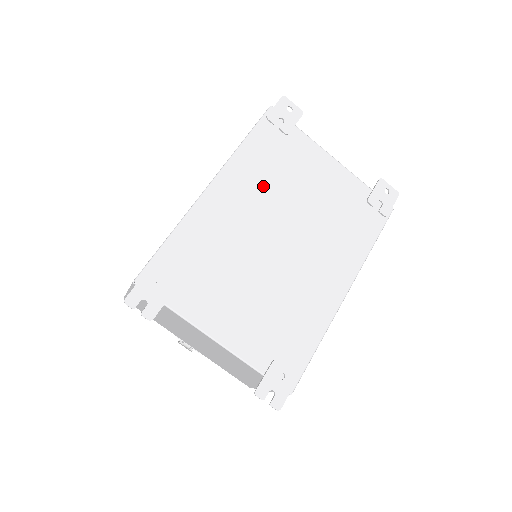
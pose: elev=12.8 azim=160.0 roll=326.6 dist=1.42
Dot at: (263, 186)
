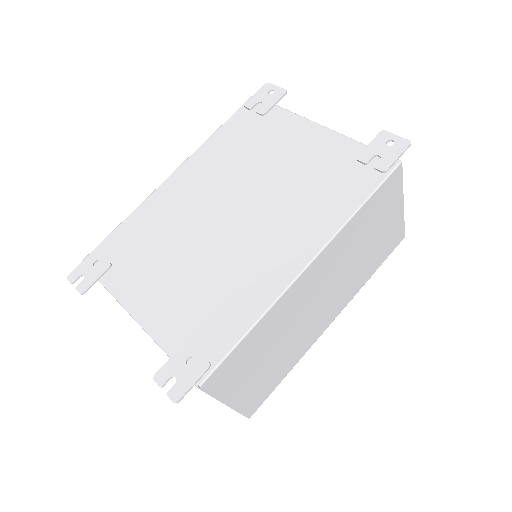
Dot at: (225, 166)
